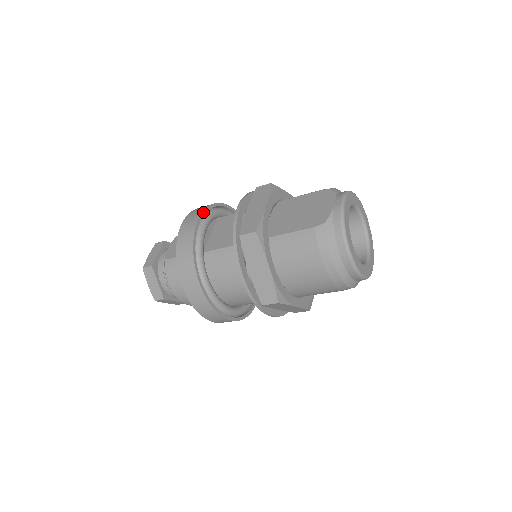
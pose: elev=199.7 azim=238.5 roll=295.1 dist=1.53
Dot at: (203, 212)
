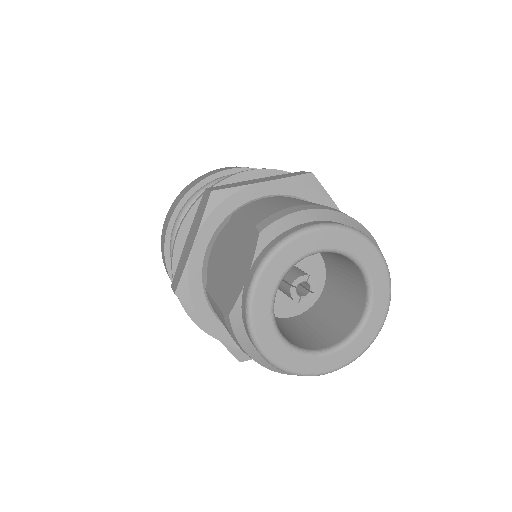
Dot at: (176, 208)
